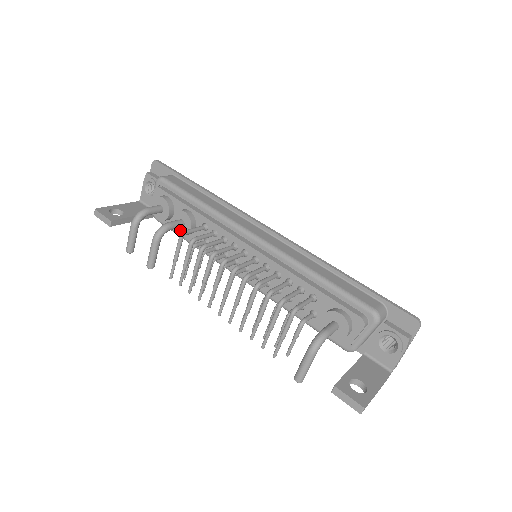
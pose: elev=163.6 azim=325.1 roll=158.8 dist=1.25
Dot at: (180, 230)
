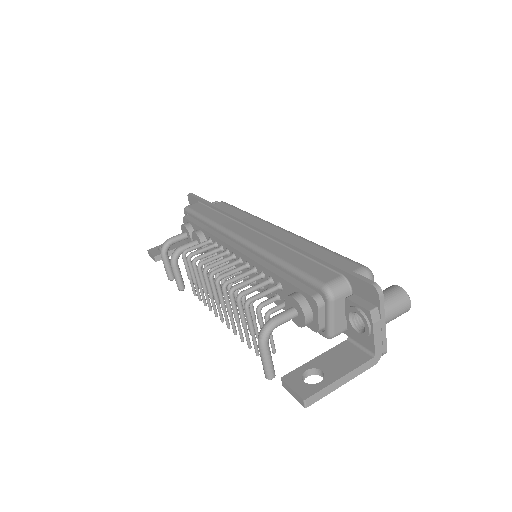
Dot at: occluded
